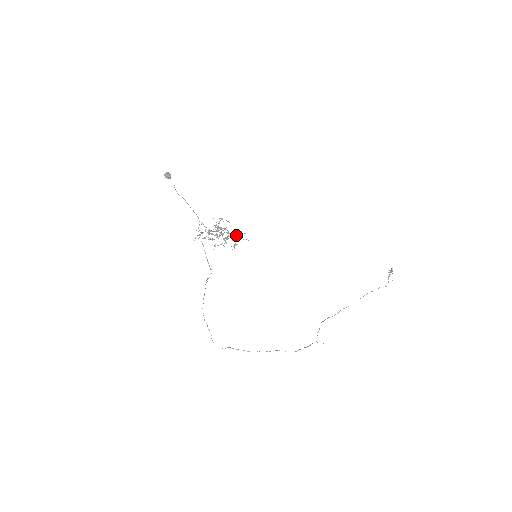
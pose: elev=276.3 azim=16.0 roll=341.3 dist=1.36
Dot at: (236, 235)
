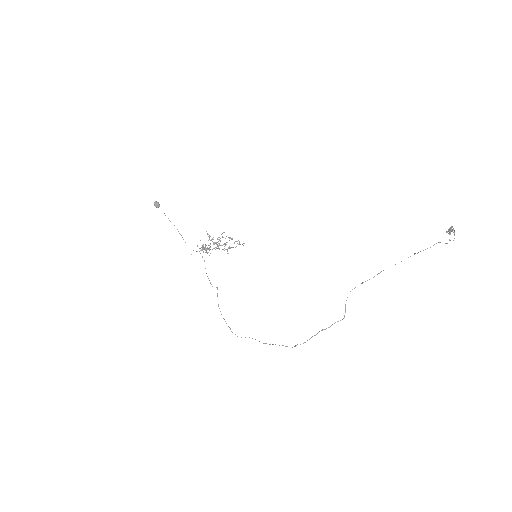
Dot at: occluded
